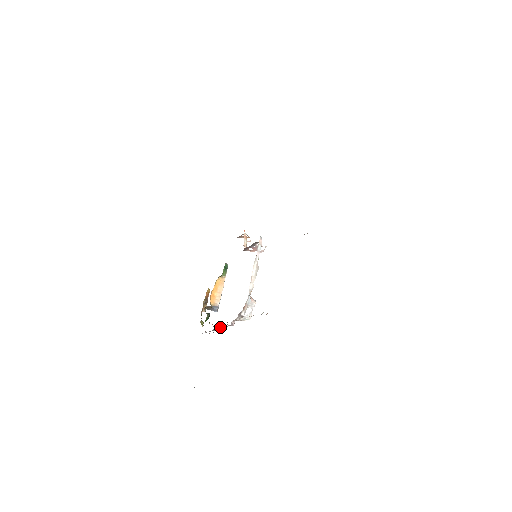
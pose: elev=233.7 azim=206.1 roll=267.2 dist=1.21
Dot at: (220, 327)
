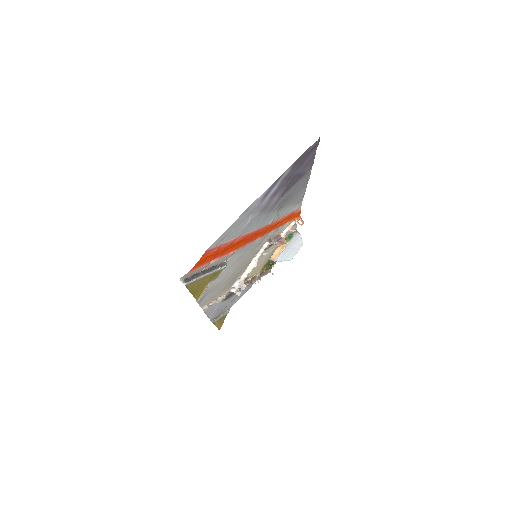
Dot at: occluded
